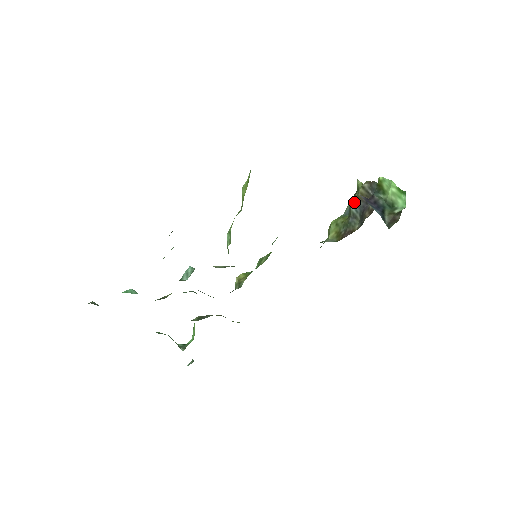
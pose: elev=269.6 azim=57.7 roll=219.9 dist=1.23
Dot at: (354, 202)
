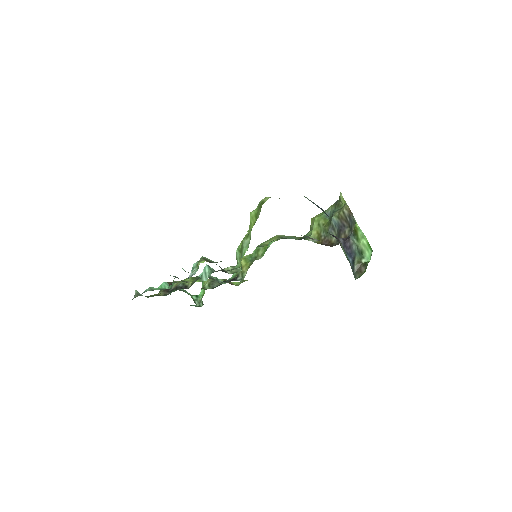
Dot at: (335, 219)
